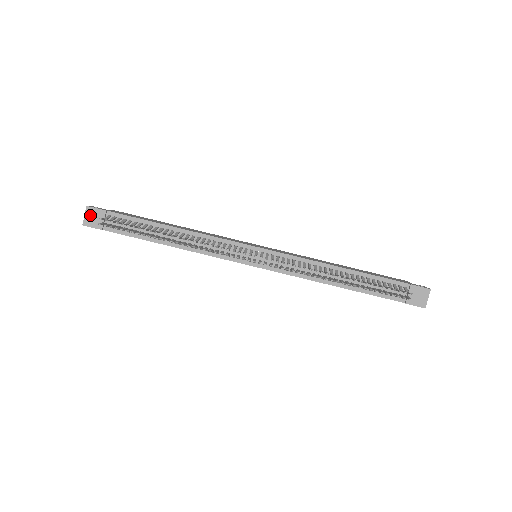
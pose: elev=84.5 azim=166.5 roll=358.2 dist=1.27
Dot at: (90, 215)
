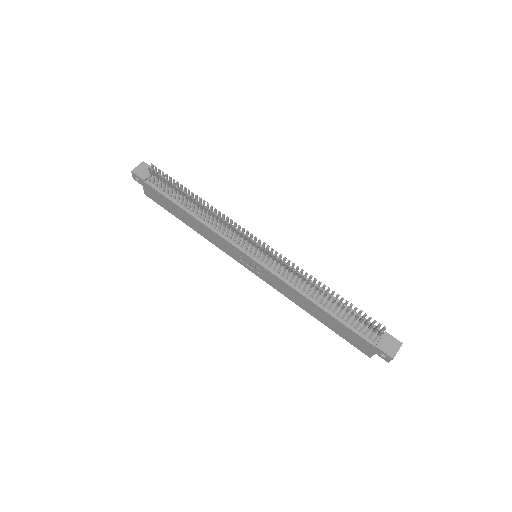
Dot at: (142, 168)
